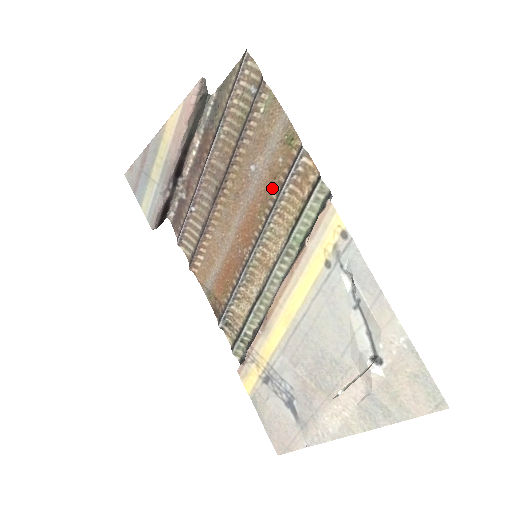
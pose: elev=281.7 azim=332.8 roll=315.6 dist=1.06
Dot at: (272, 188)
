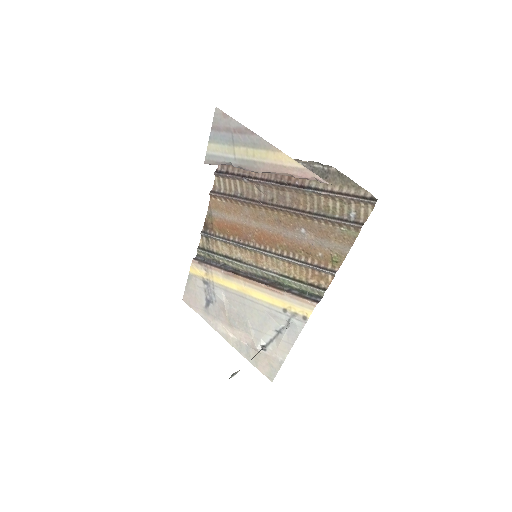
Dot at: (300, 252)
